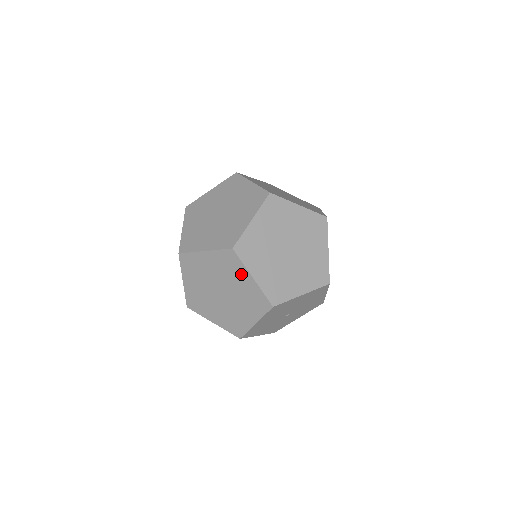
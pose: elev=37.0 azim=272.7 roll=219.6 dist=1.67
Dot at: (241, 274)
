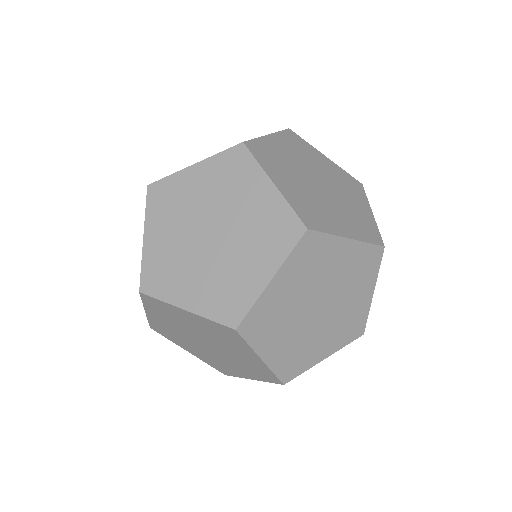
Dot at: (243, 349)
